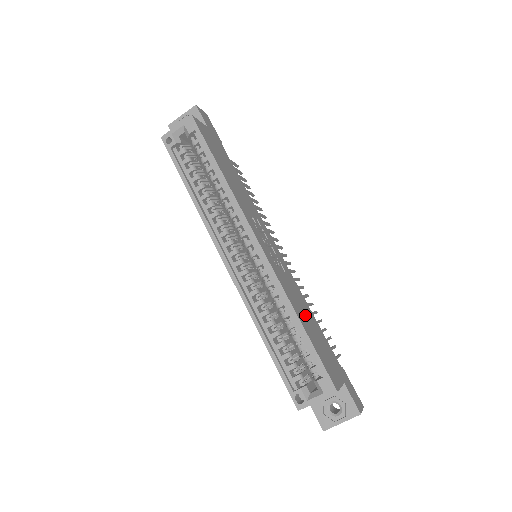
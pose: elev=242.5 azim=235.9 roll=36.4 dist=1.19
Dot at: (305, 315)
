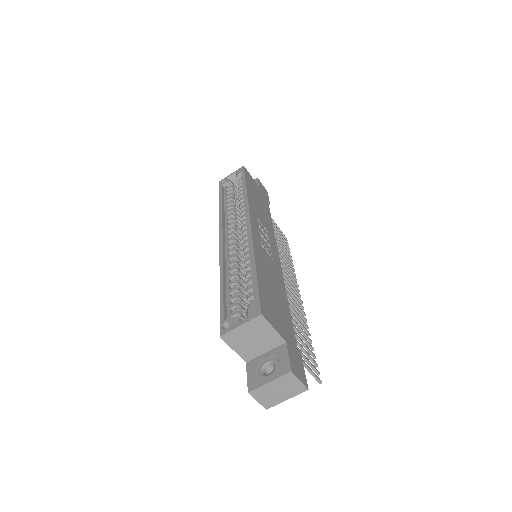
Dot at: (271, 281)
